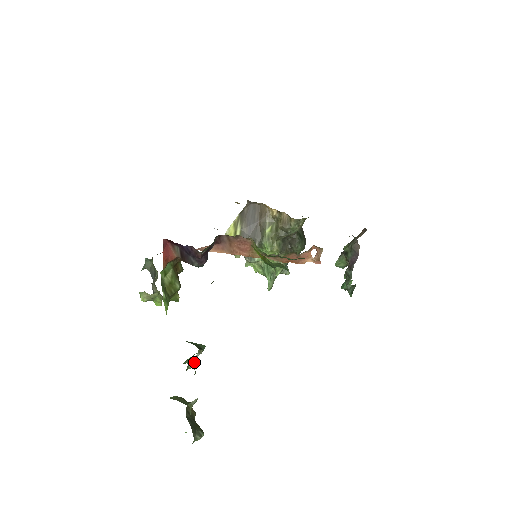
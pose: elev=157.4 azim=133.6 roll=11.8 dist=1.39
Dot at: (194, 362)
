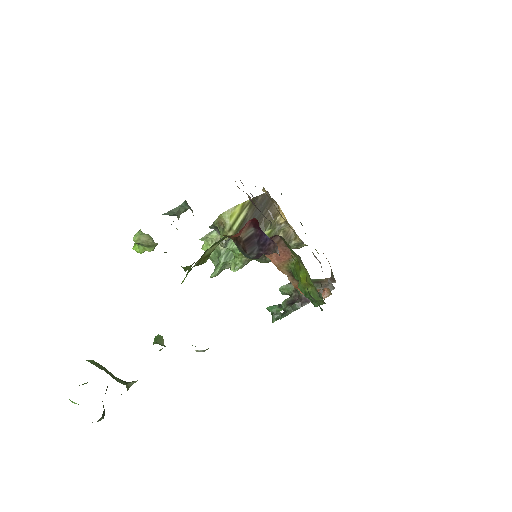
Dot at: occluded
